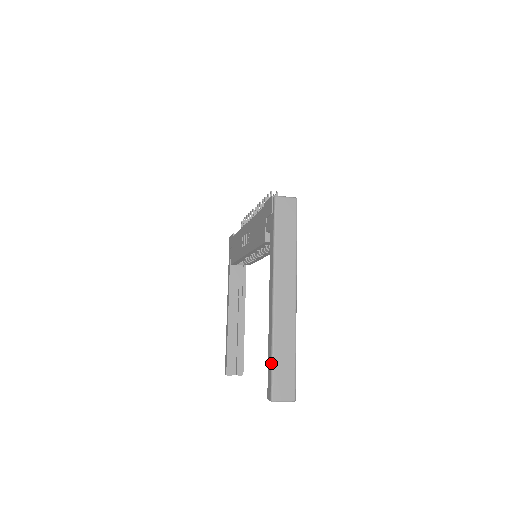
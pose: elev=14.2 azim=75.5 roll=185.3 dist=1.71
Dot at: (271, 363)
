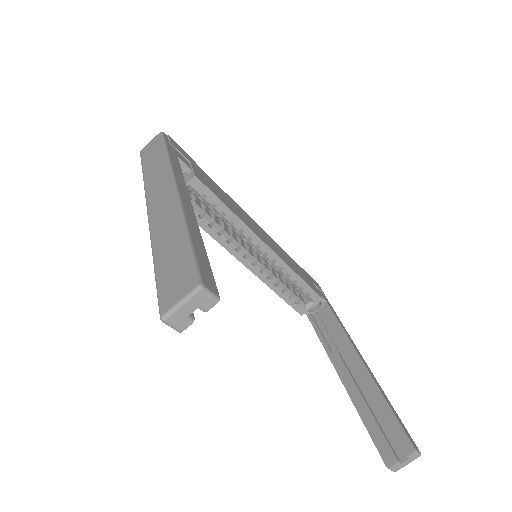
Dot at: occluded
